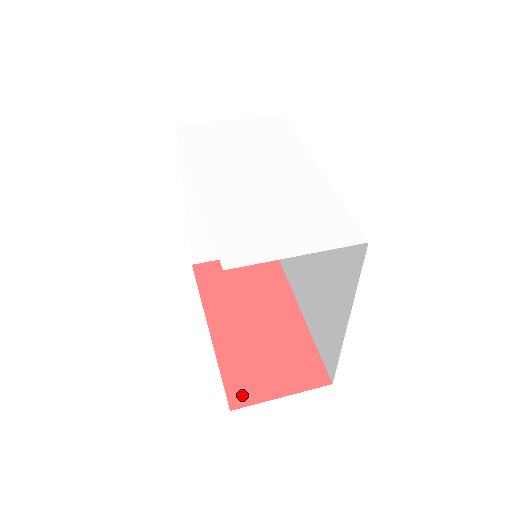
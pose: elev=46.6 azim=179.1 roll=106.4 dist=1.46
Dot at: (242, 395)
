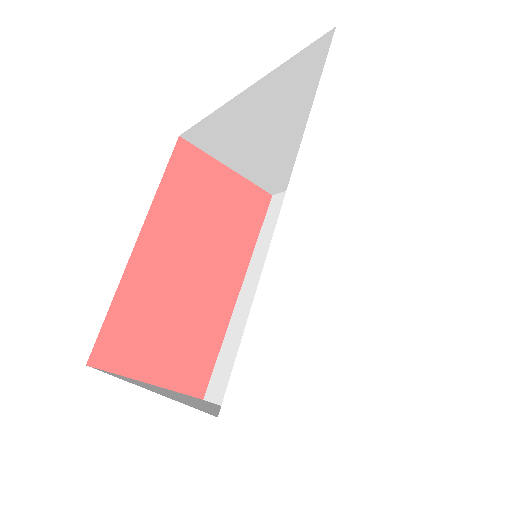
Dot at: (112, 354)
